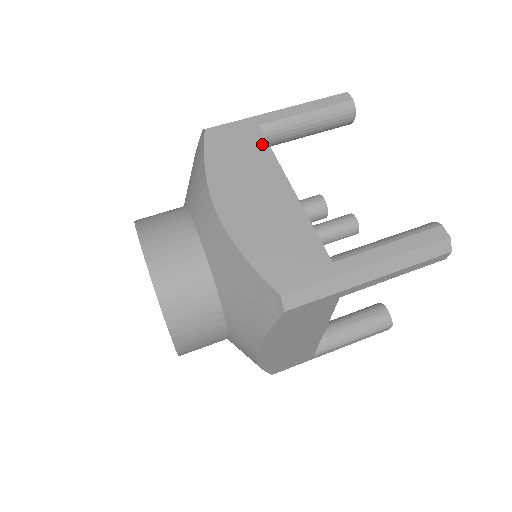
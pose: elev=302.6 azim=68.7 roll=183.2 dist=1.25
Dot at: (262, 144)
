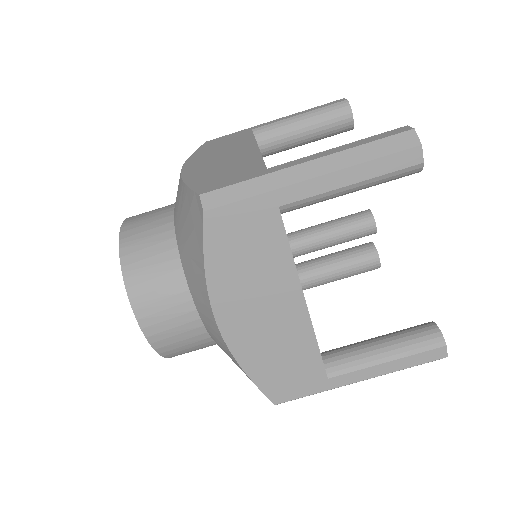
Dot at: (279, 240)
